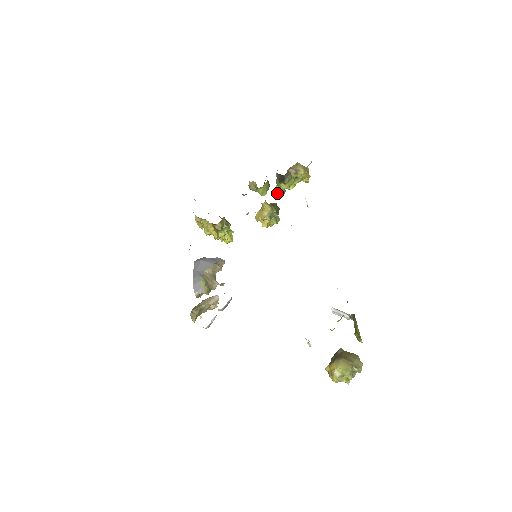
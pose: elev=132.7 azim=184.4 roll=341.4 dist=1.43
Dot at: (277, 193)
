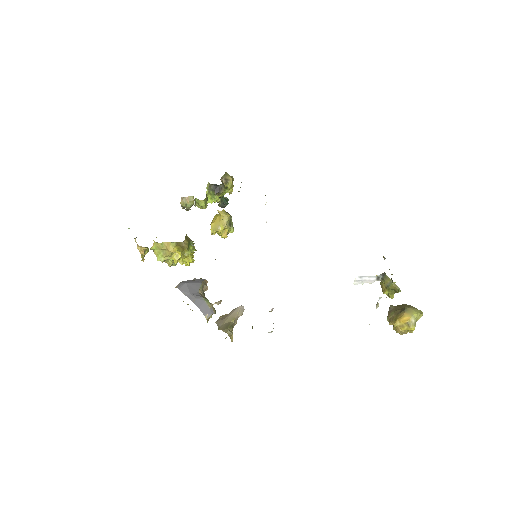
Dot at: (223, 201)
